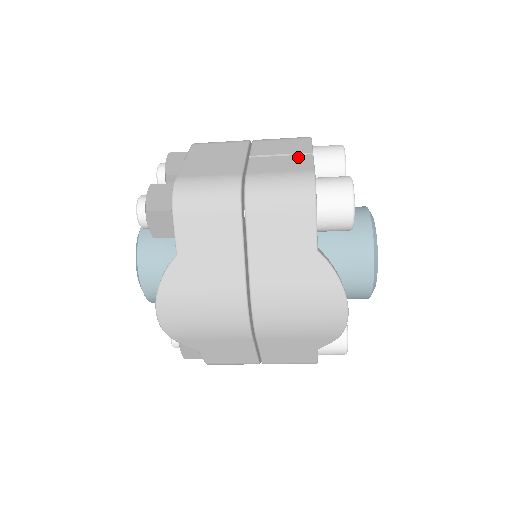
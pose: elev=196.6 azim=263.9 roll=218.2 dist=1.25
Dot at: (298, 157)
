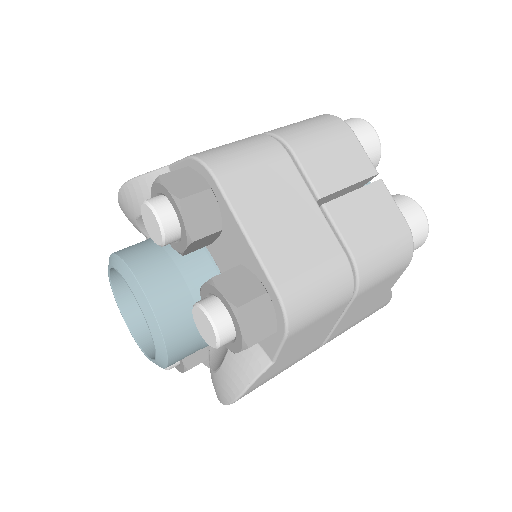
Dot at: (374, 190)
